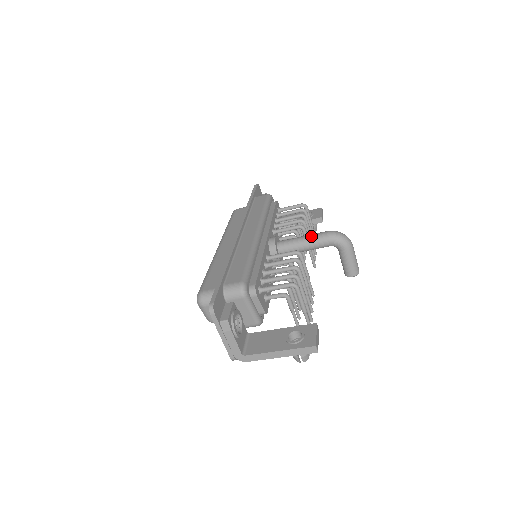
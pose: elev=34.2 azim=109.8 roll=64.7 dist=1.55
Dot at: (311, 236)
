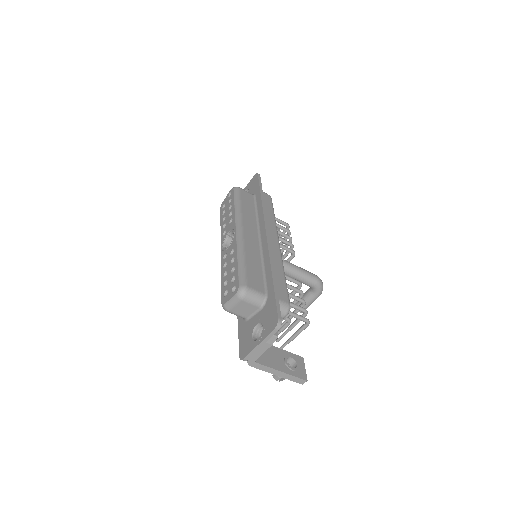
Dot at: (306, 272)
